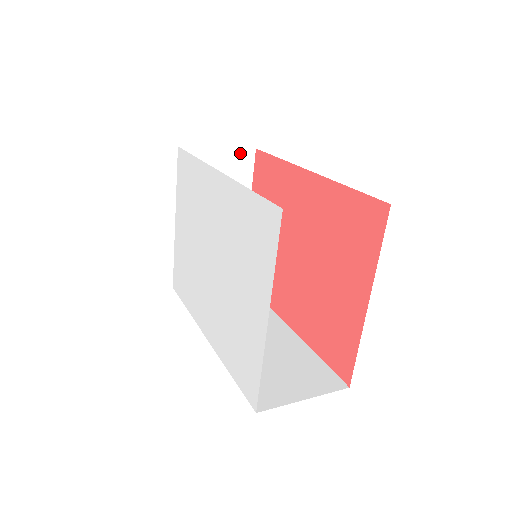
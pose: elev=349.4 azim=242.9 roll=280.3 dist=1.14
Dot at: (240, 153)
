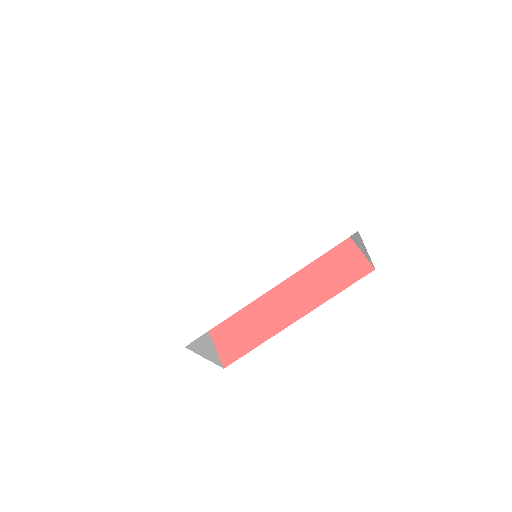
Dot at: occluded
